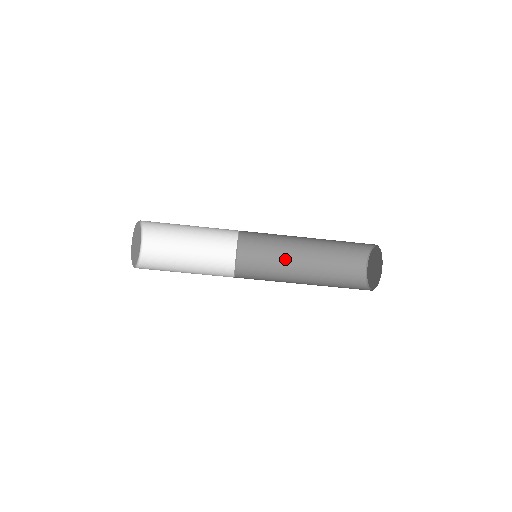
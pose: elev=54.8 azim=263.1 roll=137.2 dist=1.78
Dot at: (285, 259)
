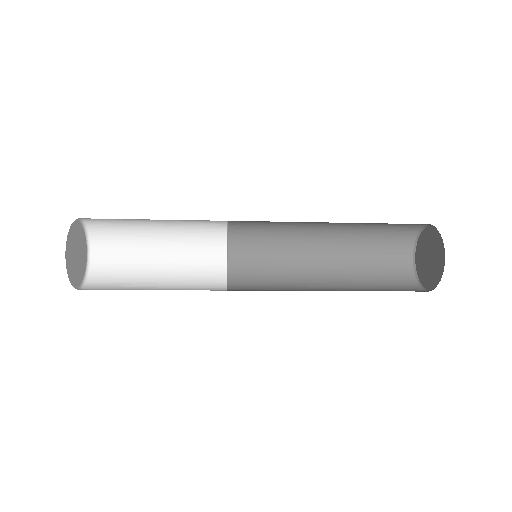
Dot at: (298, 246)
